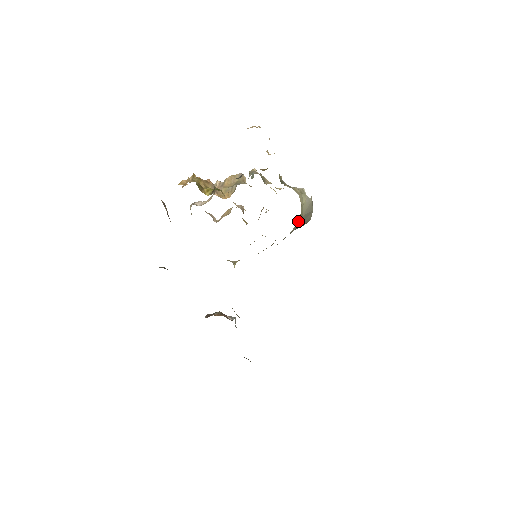
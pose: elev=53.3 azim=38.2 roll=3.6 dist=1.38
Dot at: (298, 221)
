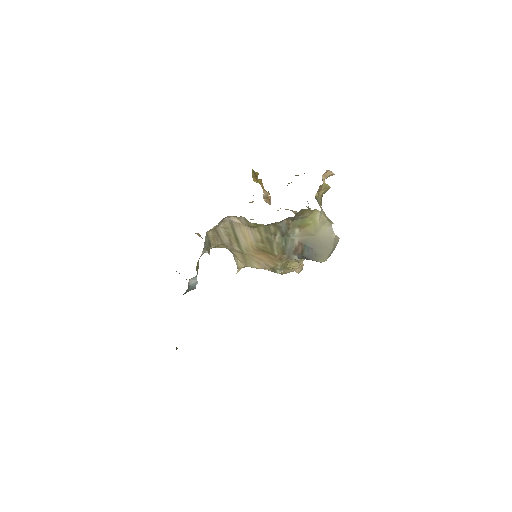
Dot at: (307, 229)
